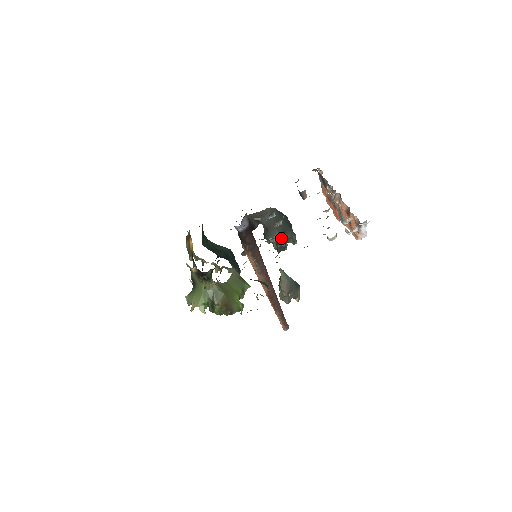
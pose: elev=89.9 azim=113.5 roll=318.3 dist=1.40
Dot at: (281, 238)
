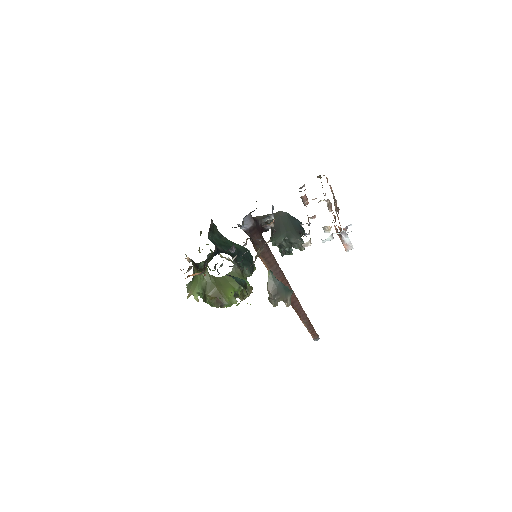
Dot at: (284, 242)
